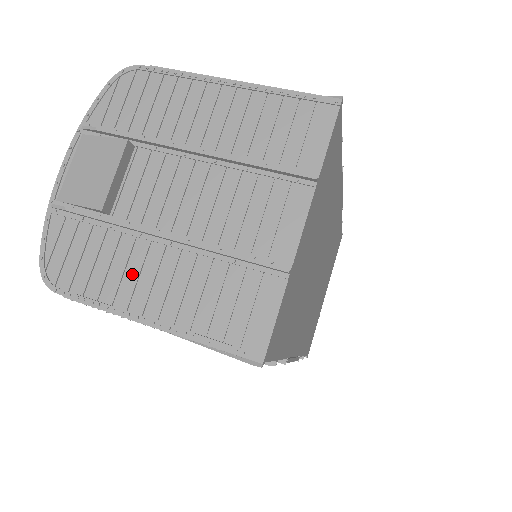
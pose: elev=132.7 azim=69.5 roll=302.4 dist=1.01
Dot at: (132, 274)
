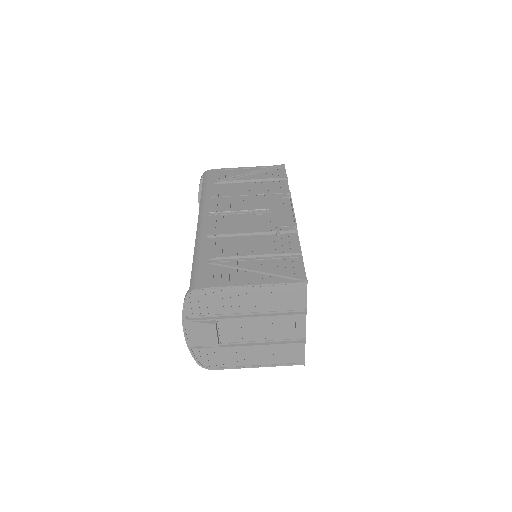
Dot at: (241, 357)
